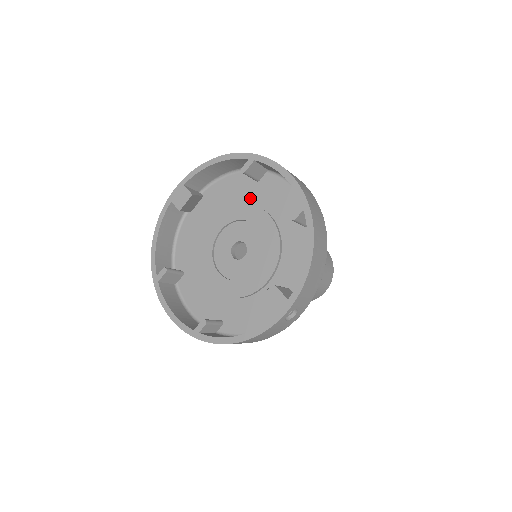
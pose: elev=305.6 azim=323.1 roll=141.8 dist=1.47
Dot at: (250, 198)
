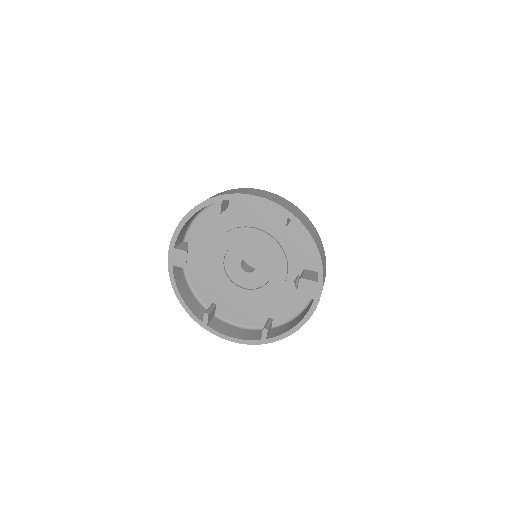
Dot at: (230, 224)
